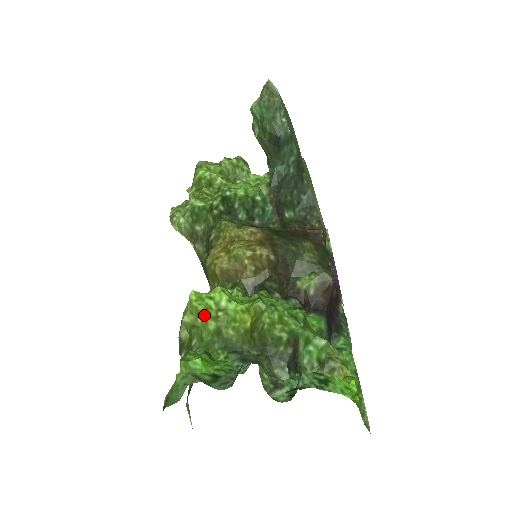
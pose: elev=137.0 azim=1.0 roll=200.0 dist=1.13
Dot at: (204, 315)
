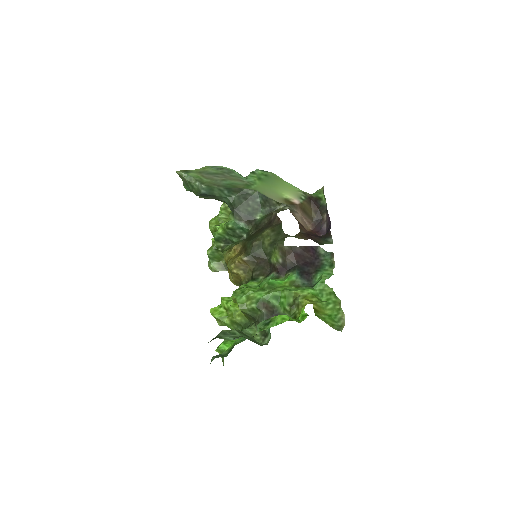
Dot at: (219, 319)
